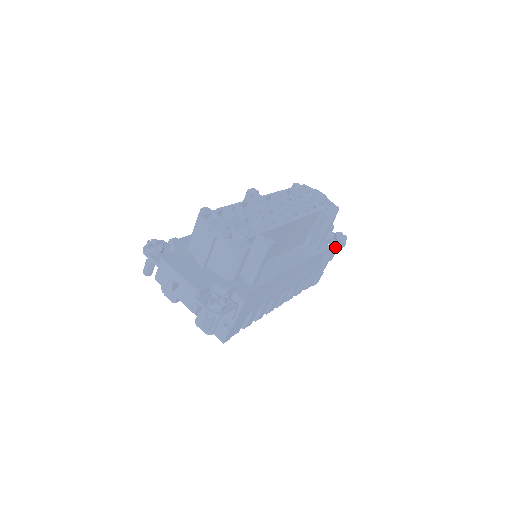
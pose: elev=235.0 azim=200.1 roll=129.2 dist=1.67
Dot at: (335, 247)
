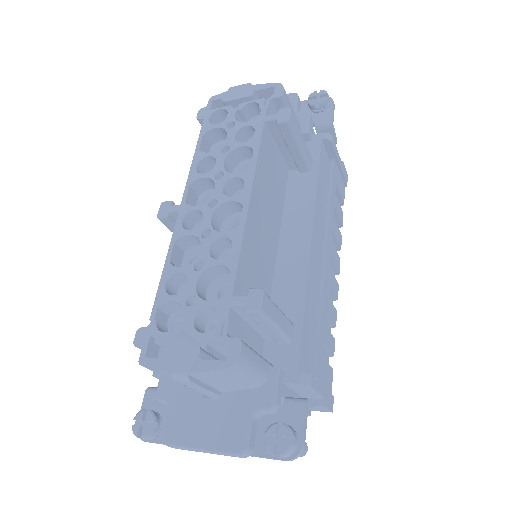
Dot at: (326, 125)
